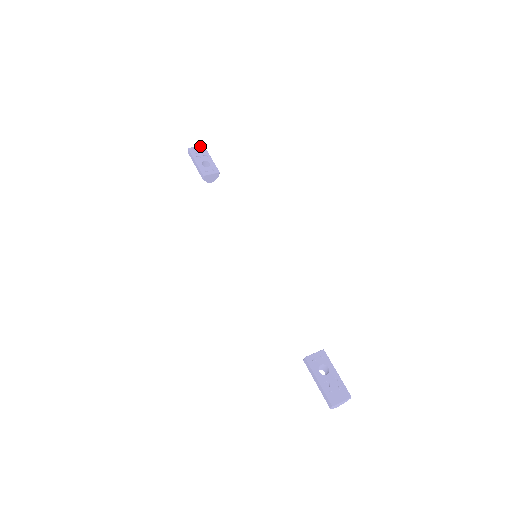
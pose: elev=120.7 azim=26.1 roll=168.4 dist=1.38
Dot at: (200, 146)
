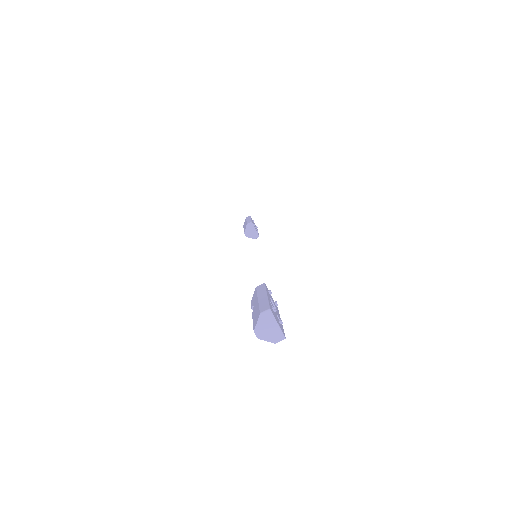
Dot at: occluded
